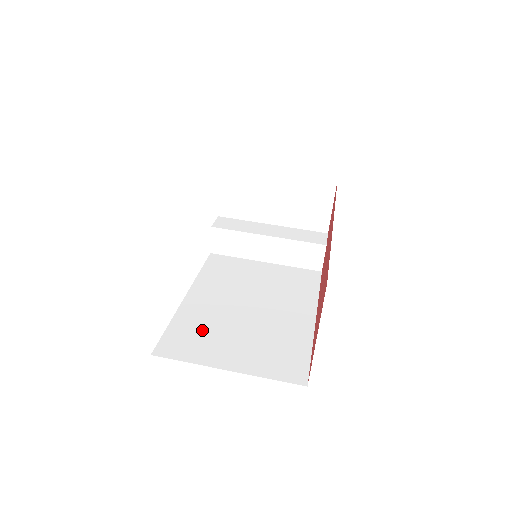
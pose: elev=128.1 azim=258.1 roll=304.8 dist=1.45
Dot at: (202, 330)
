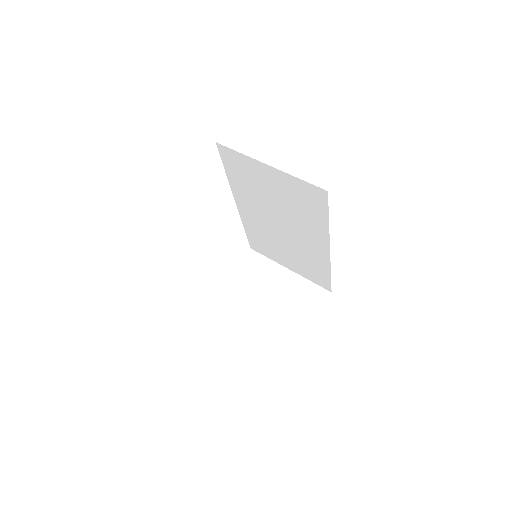
Dot at: occluded
